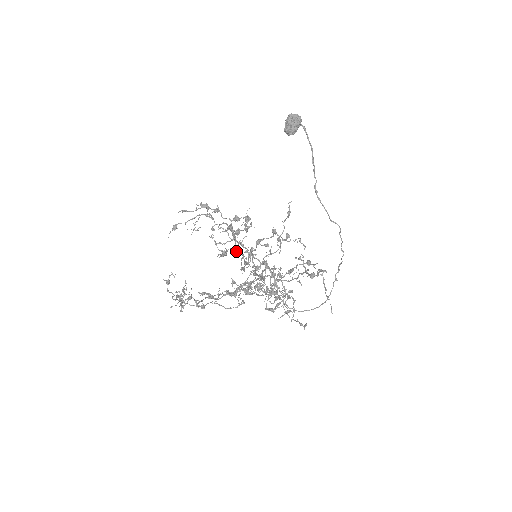
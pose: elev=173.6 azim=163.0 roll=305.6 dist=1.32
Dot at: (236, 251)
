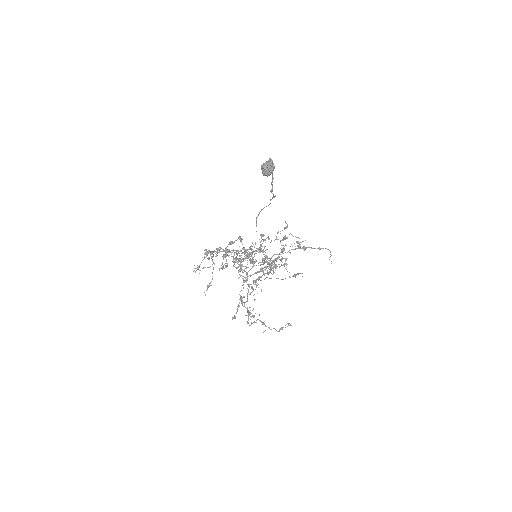
Dot at: occluded
